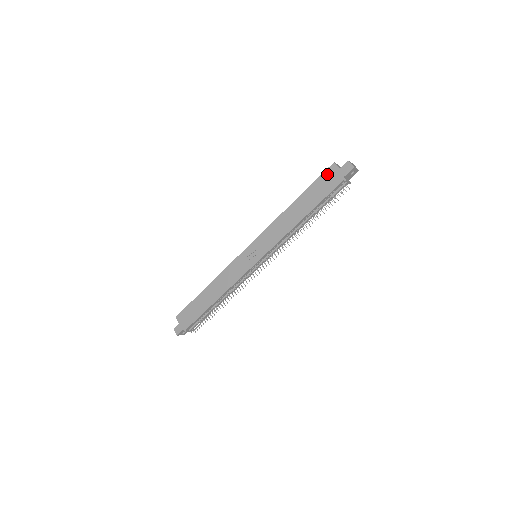
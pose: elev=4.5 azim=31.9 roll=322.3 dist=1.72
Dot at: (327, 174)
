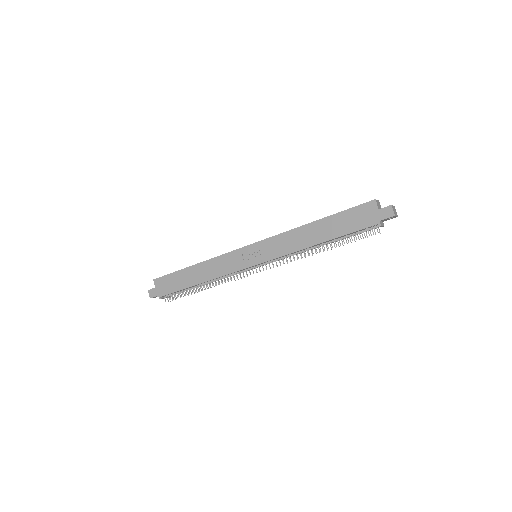
Dot at: (363, 209)
